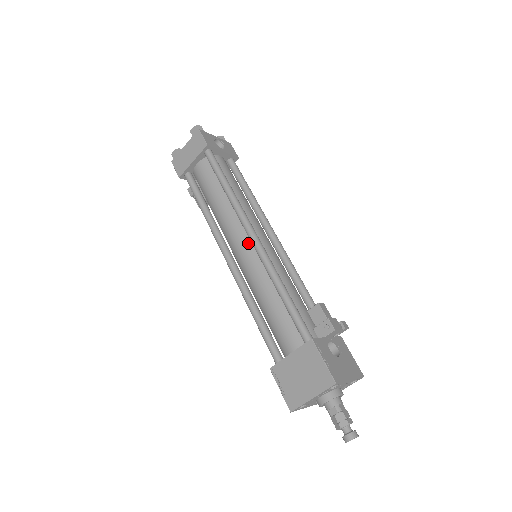
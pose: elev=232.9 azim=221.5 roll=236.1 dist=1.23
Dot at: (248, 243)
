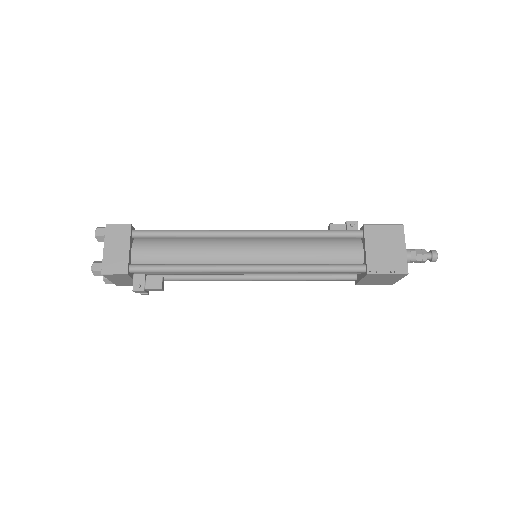
Dot at: (250, 243)
